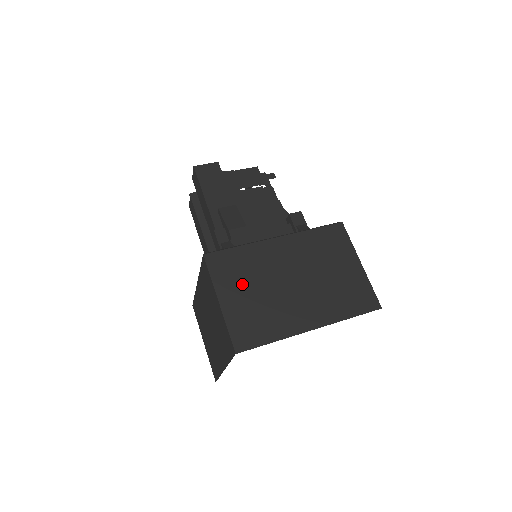
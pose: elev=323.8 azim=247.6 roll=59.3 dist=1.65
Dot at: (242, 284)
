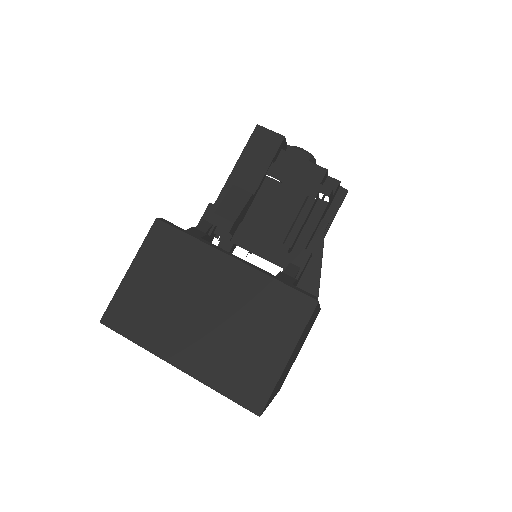
Dot at: (160, 272)
